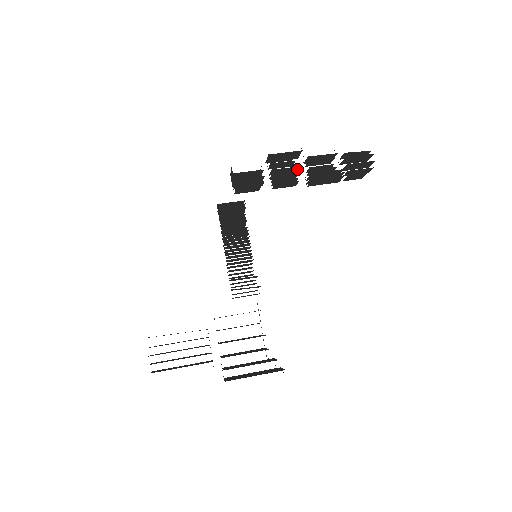
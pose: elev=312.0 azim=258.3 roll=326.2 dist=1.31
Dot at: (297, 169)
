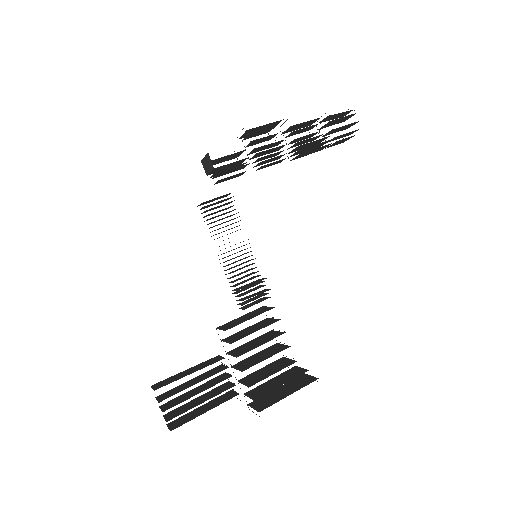
Dot at: (279, 143)
